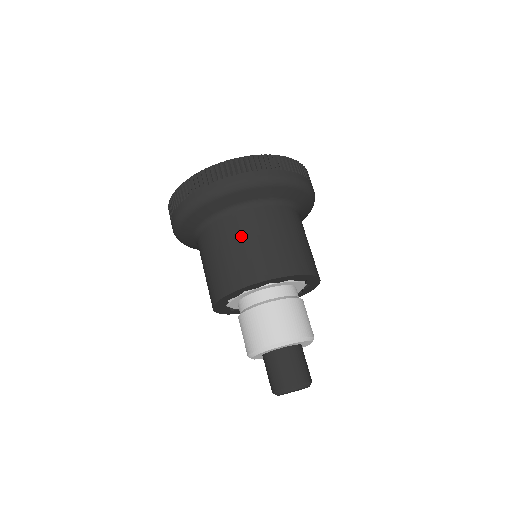
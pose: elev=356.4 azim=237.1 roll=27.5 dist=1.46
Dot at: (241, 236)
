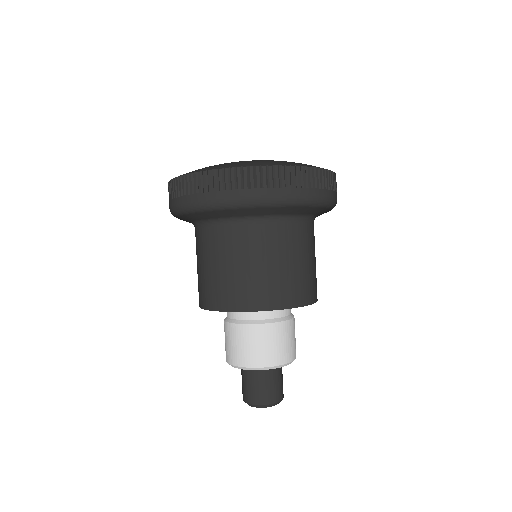
Dot at: (212, 255)
